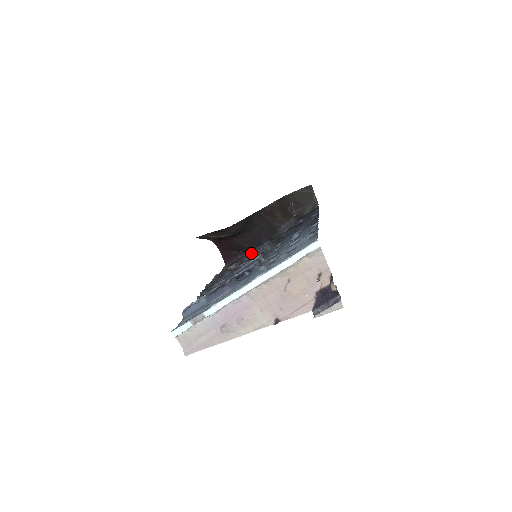
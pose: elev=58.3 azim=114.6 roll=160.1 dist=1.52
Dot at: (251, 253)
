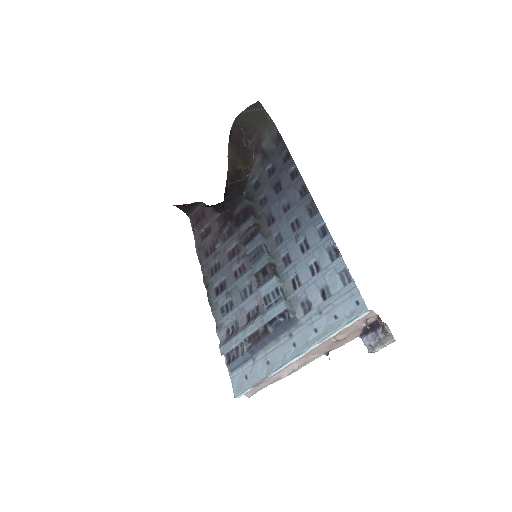
Dot at: (229, 223)
